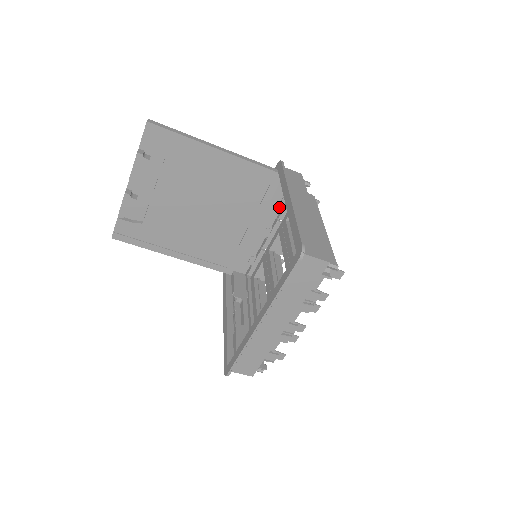
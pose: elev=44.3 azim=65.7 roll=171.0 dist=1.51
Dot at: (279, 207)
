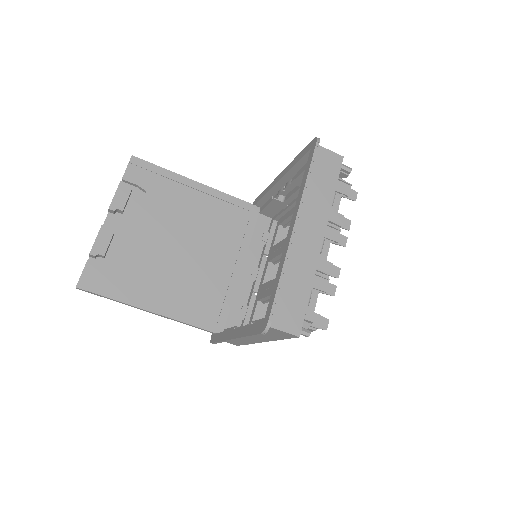
Dot at: (262, 243)
